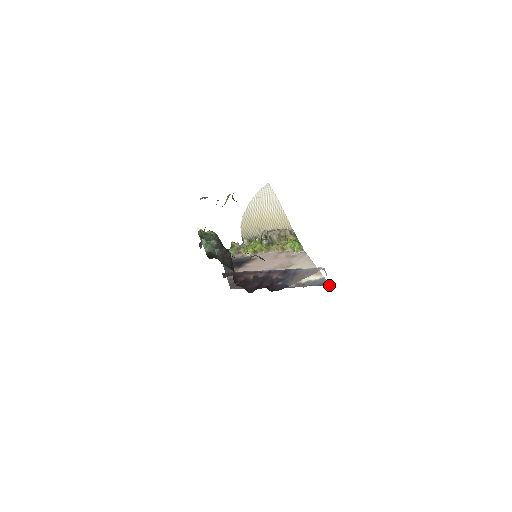
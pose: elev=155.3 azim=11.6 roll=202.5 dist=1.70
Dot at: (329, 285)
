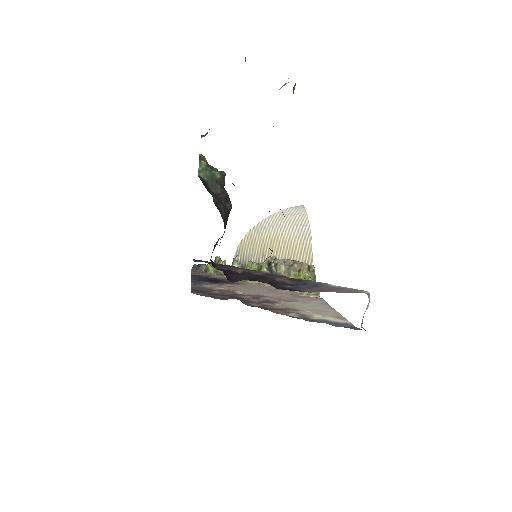
Dot at: occluded
